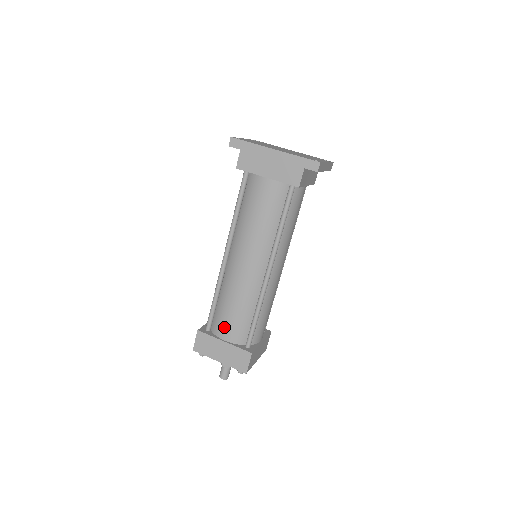
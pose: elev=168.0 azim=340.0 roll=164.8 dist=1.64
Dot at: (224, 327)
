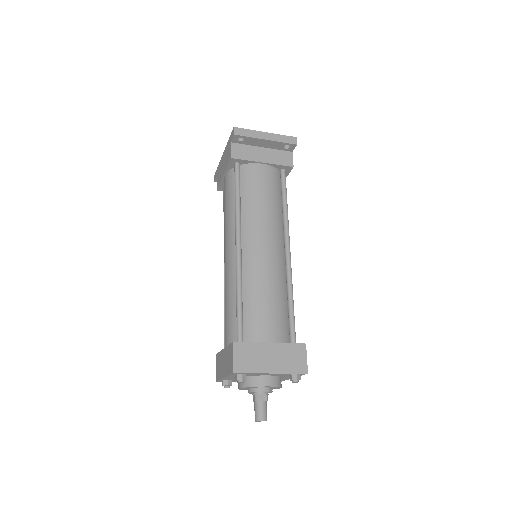
Dot at: (225, 333)
